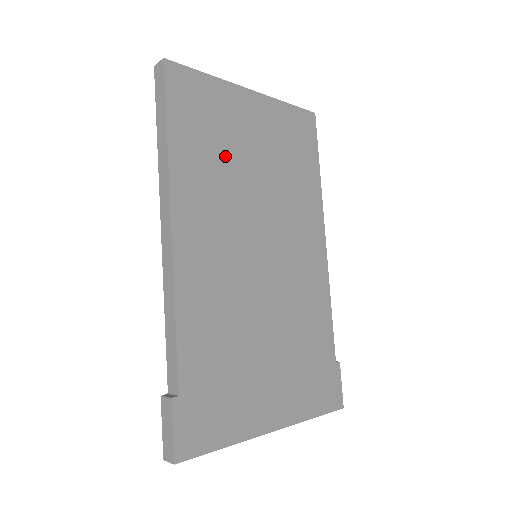
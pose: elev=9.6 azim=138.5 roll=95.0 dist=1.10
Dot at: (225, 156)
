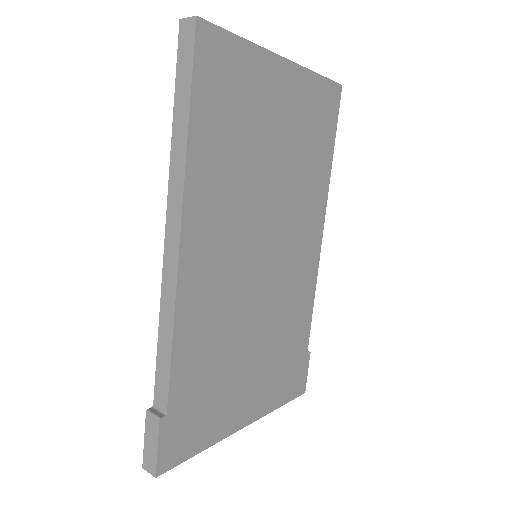
Dot at: (246, 147)
